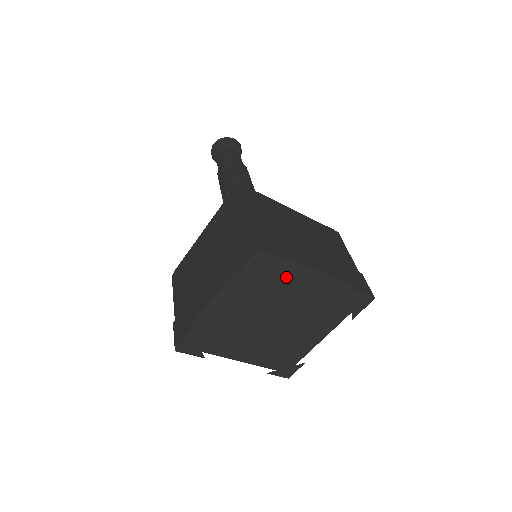
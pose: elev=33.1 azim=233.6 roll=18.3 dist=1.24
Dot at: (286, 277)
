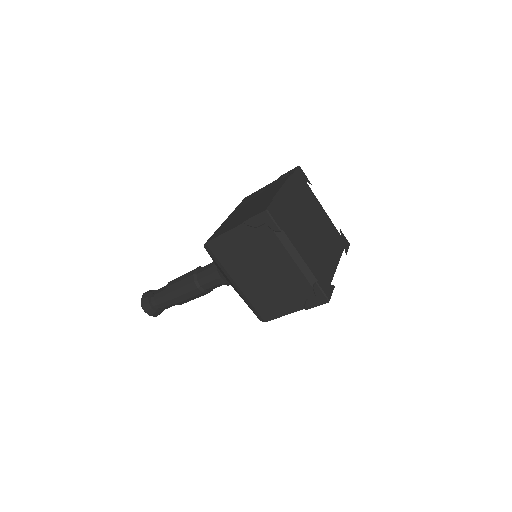
Dot at: (311, 195)
